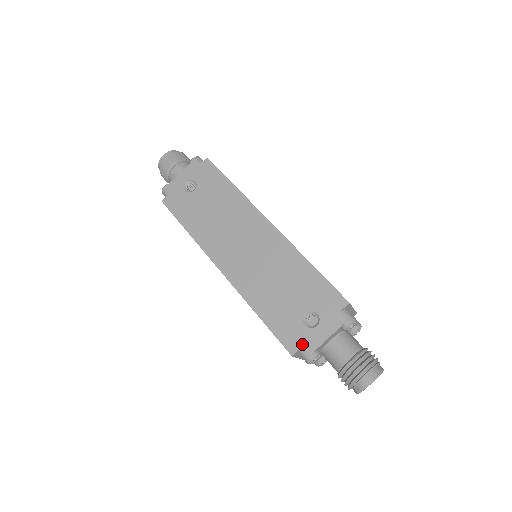
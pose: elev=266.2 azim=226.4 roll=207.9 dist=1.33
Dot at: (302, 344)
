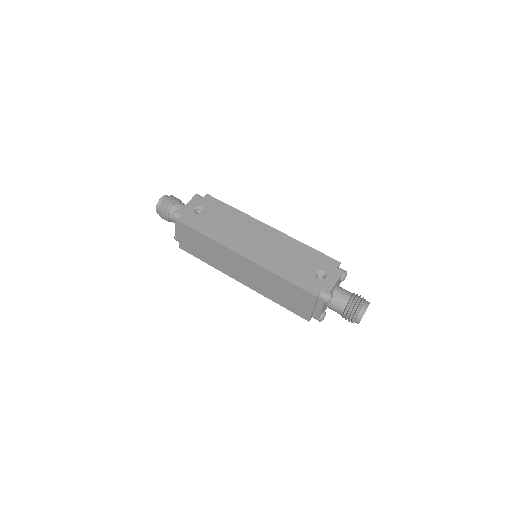
Dot at: (321, 289)
